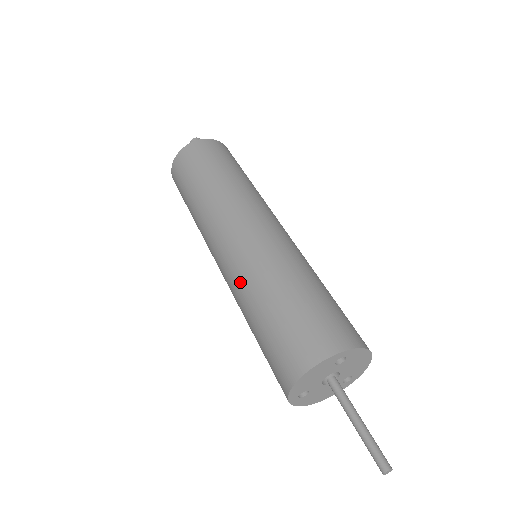
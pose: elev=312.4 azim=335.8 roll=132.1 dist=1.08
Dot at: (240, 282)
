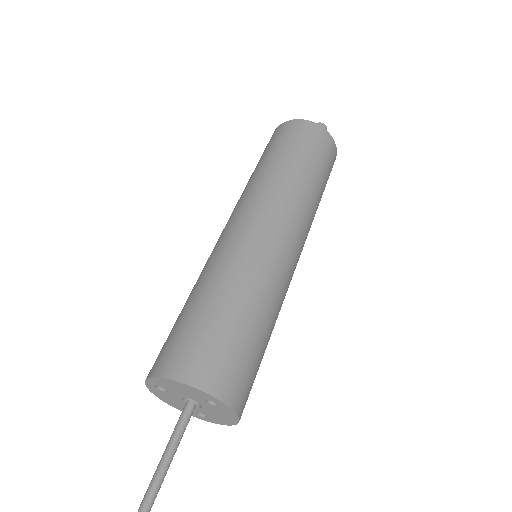
Dot at: (222, 261)
